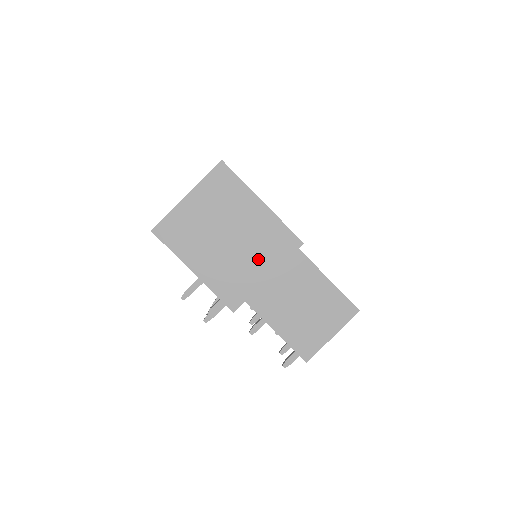
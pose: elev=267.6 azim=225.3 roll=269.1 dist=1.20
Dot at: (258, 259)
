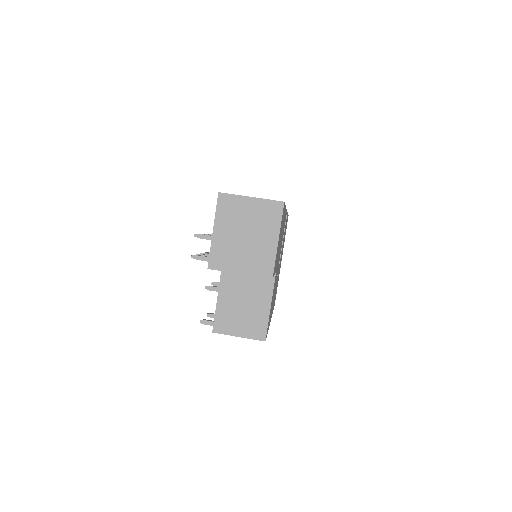
Dot at: (246, 261)
